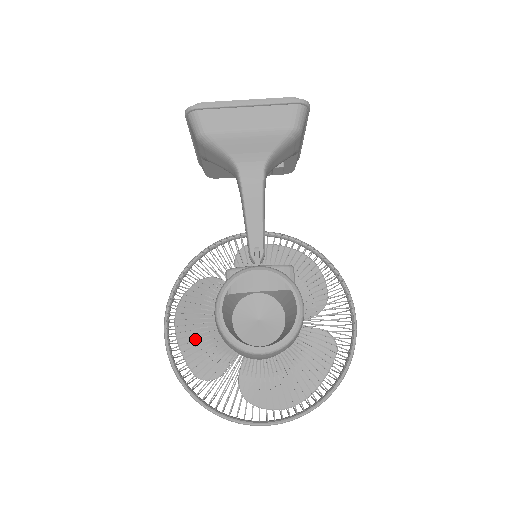
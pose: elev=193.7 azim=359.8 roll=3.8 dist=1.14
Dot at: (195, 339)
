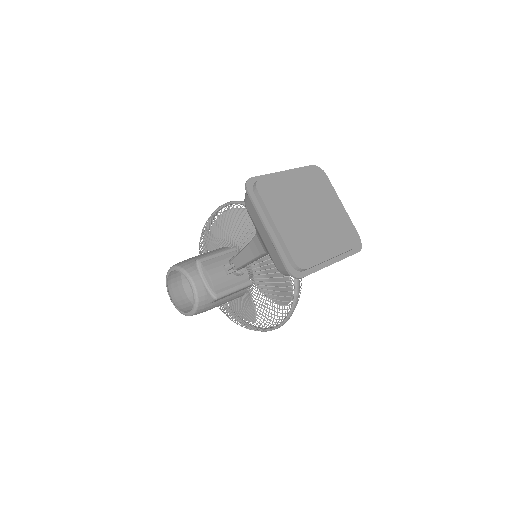
Dot at: (206, 239)
